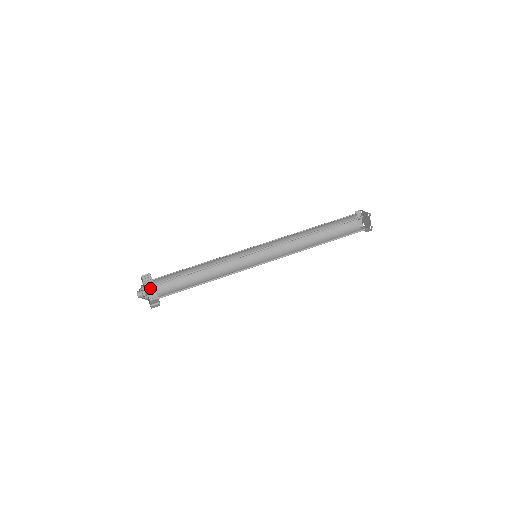
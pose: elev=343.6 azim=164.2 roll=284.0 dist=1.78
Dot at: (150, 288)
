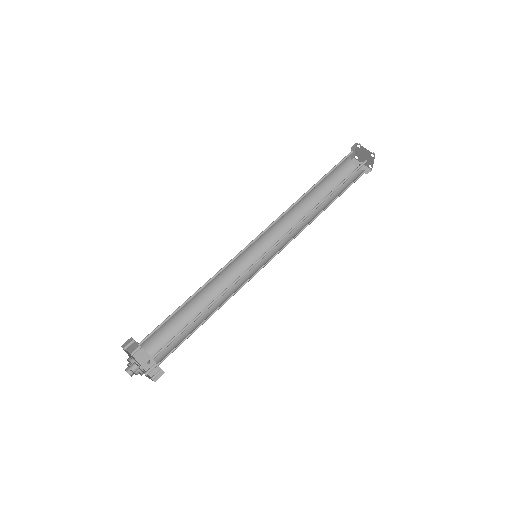
Dot at: (145, 361)
